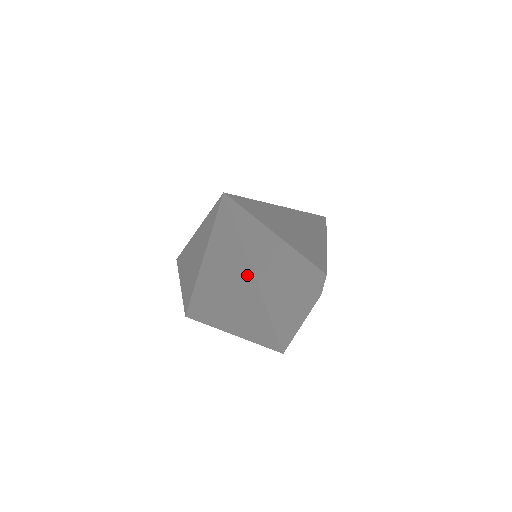
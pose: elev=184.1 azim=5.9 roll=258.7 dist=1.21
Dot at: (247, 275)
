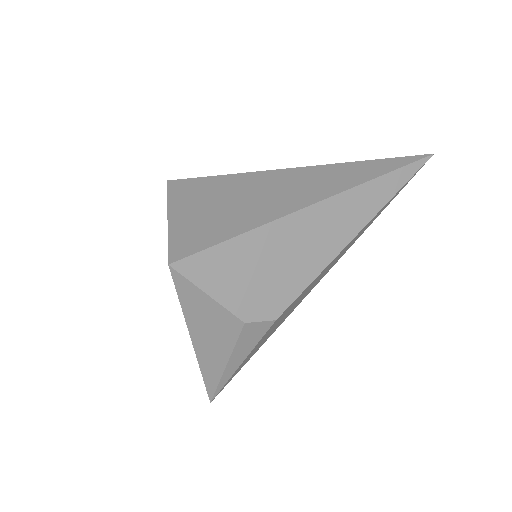
Dot at: (343, 186)
